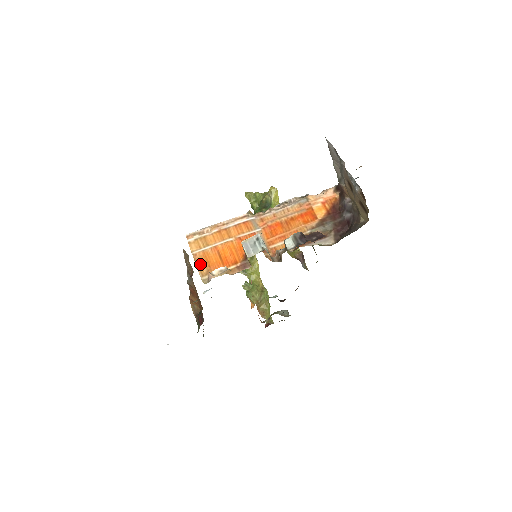
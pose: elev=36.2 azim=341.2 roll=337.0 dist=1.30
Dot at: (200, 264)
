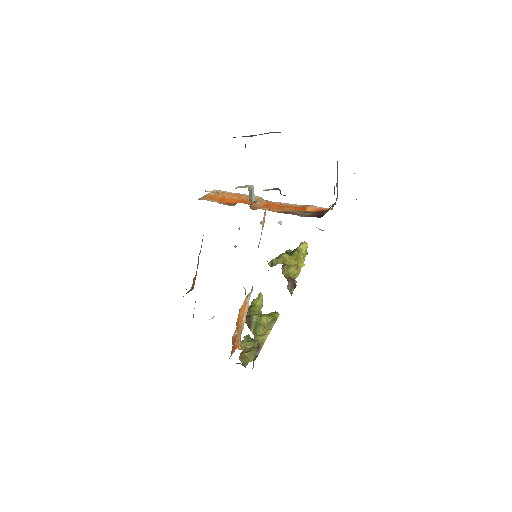
Dot at: (207, 196)
